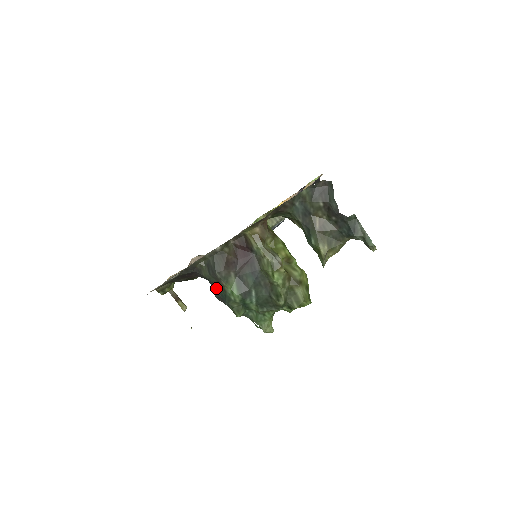
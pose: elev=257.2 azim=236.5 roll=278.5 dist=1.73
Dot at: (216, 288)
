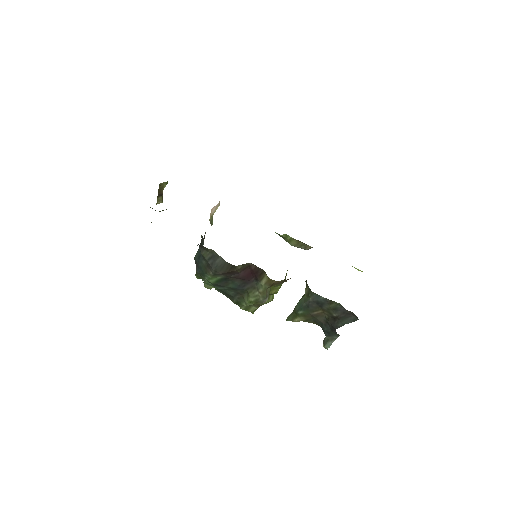
Dot at: (202, 261)
